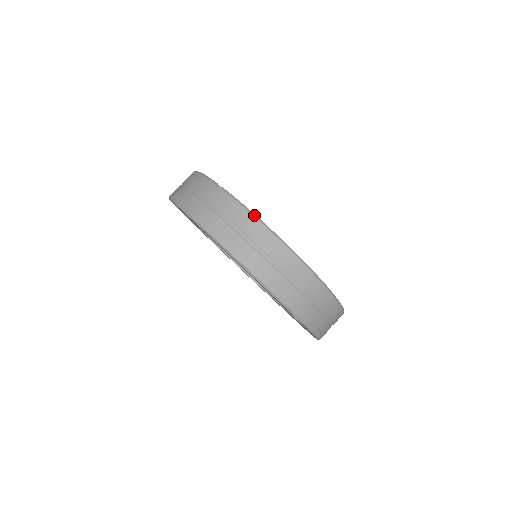
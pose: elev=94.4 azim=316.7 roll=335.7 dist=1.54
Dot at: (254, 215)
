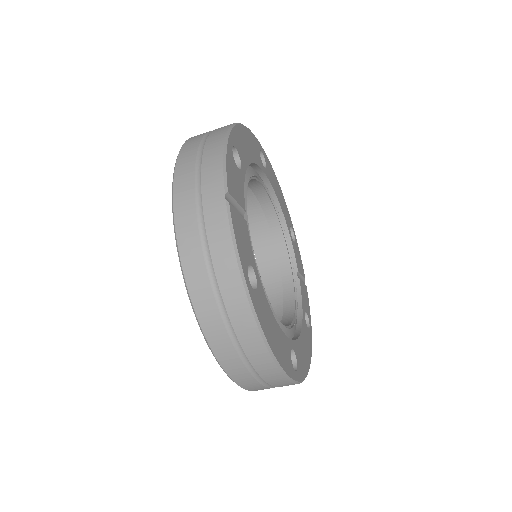
Dot at: (241, 271)
